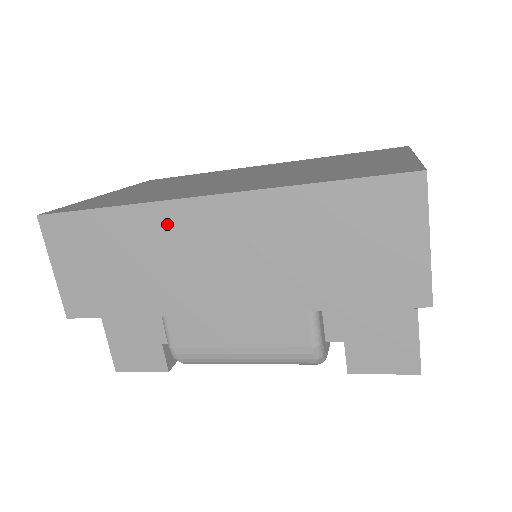
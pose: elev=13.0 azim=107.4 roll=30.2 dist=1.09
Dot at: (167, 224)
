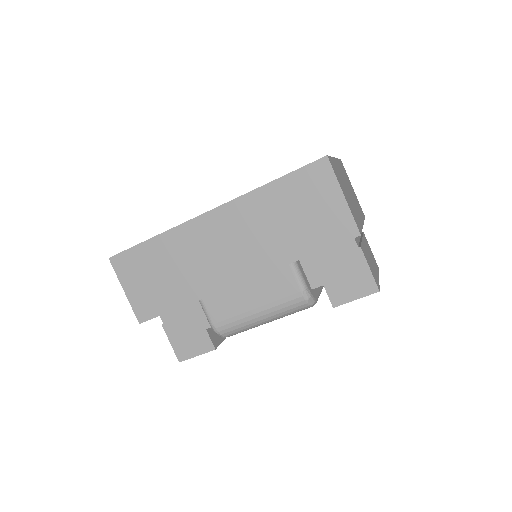
Dot at: (190, 237)
